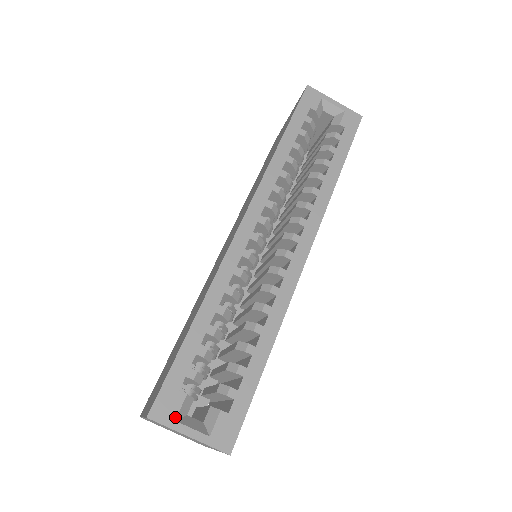
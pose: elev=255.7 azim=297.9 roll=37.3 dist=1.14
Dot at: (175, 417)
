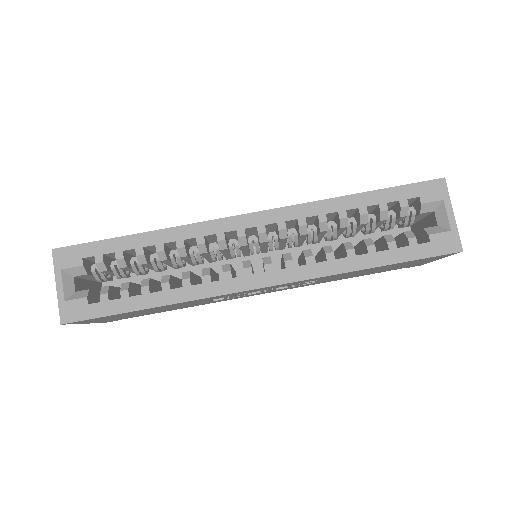
Dot at: (63, 268)
